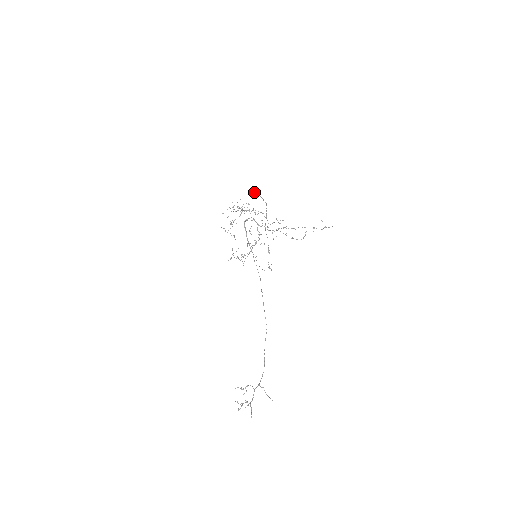
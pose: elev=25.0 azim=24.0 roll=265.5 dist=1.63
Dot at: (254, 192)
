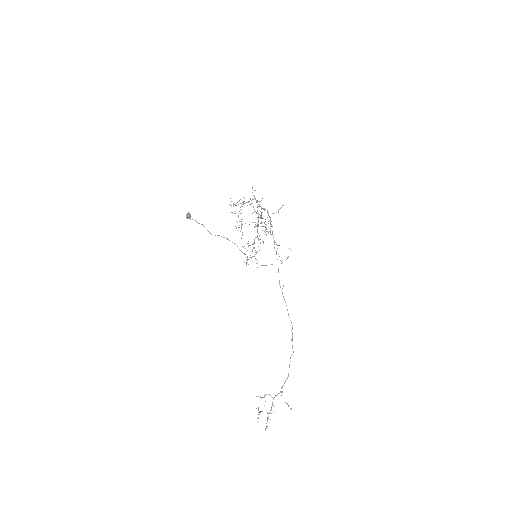
Dot at: occluded
